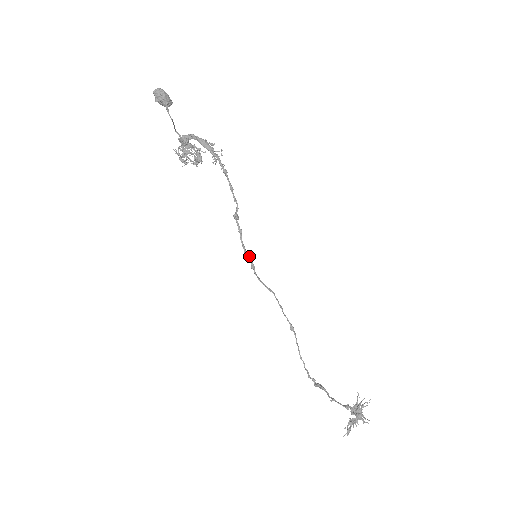
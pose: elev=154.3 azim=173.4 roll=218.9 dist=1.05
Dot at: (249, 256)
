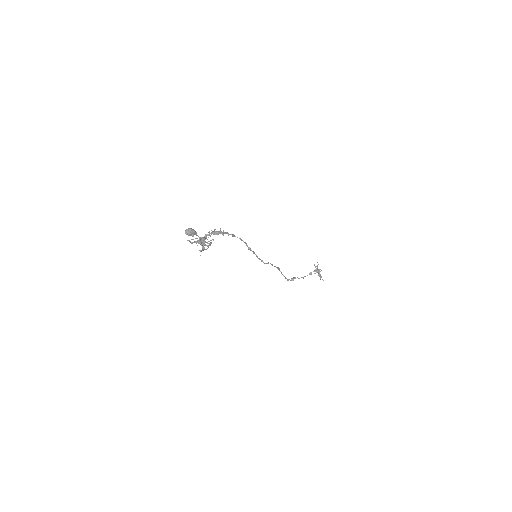
Dot at: (260, 259)
